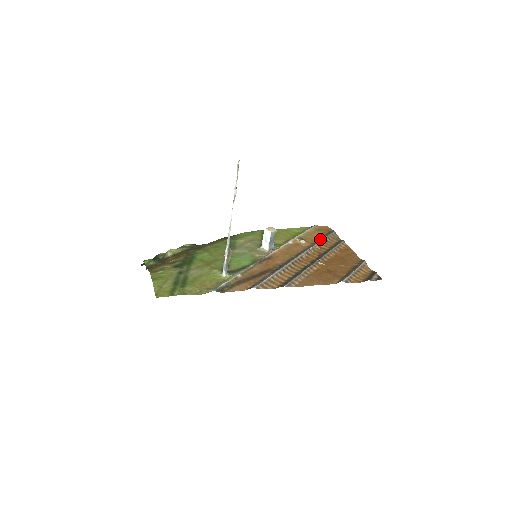
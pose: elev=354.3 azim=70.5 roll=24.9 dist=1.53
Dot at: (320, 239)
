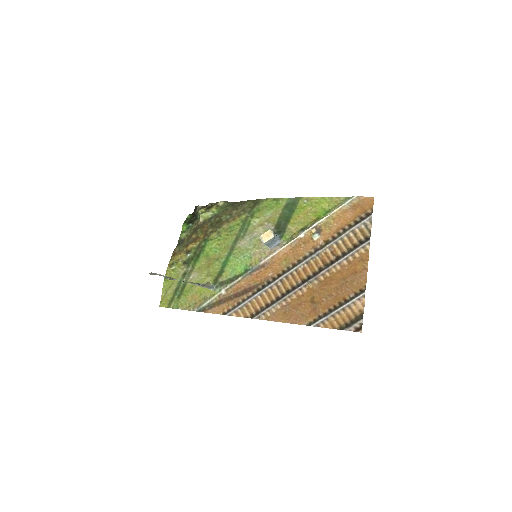
Dot at: (340, 234)
